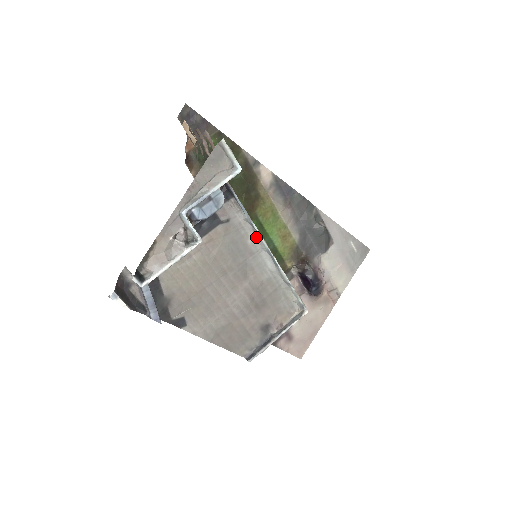
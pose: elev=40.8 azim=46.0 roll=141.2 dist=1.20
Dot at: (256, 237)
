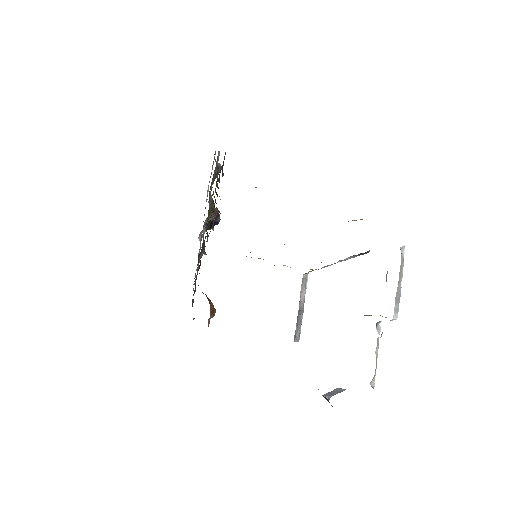
Dot at: occluded
